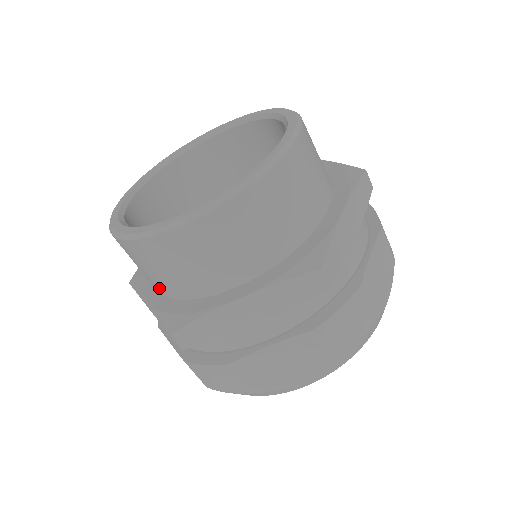
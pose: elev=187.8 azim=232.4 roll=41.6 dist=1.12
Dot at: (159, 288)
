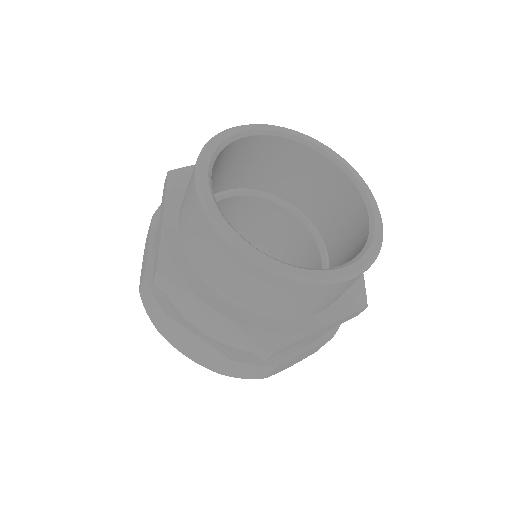
Dot at: (247, 304)
